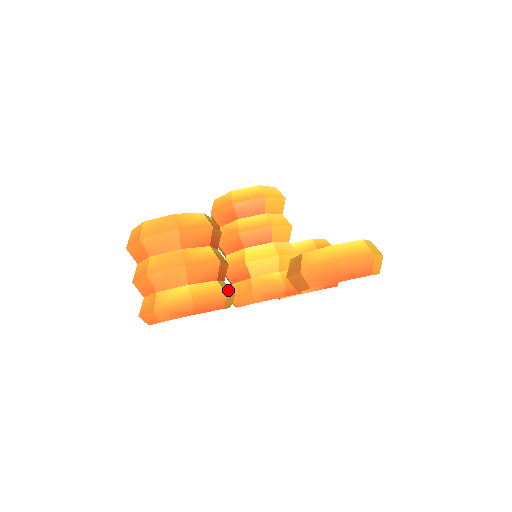
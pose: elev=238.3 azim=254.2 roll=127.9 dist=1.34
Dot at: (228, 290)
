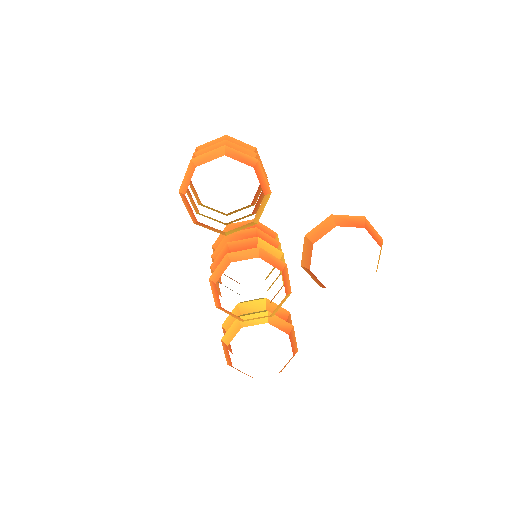
Dot at: occluded
